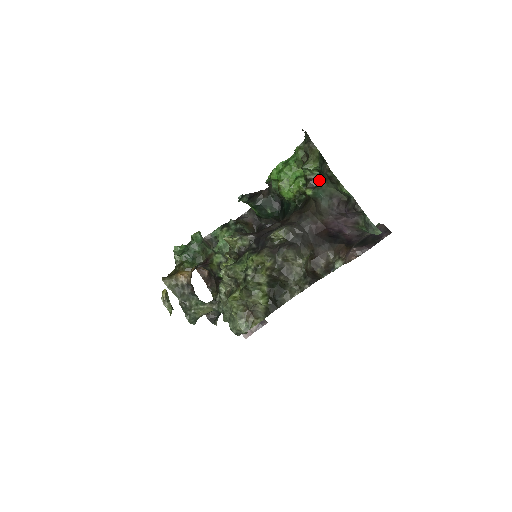
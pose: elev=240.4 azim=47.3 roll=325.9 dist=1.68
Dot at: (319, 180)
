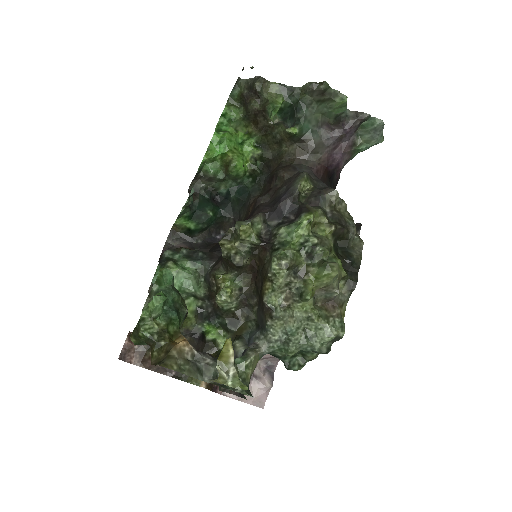
Dot at: (297, 113)
